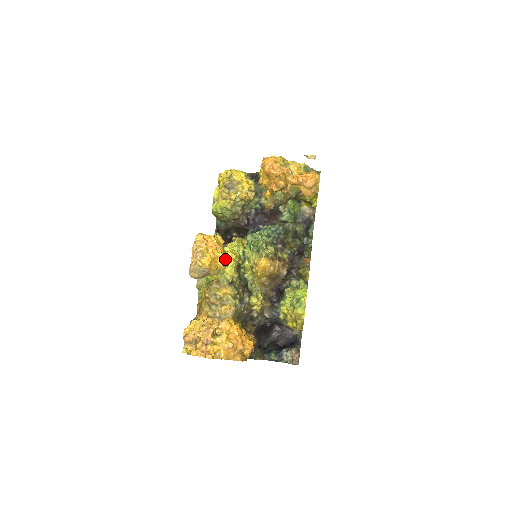
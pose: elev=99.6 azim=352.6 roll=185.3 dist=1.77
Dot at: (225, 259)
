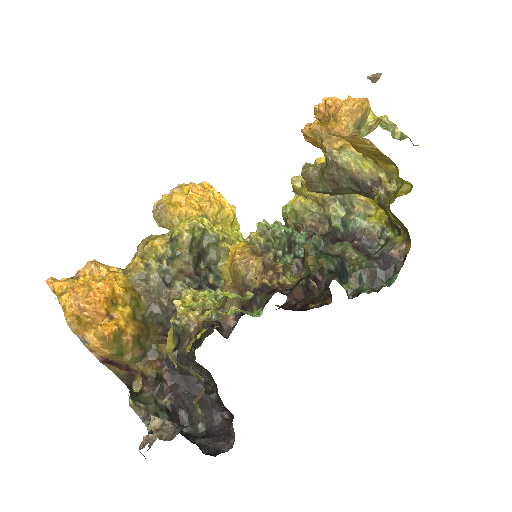
Dot at: (194, 209)
